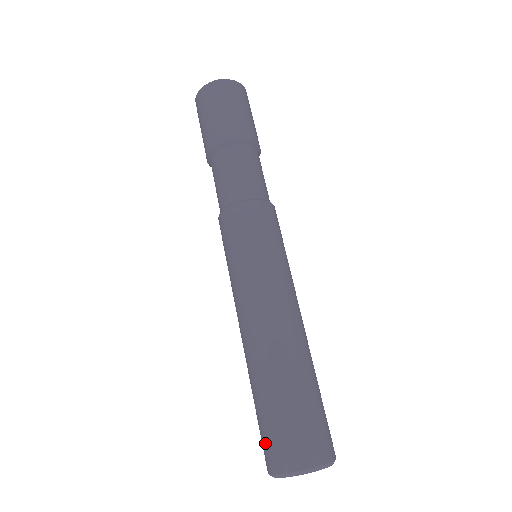
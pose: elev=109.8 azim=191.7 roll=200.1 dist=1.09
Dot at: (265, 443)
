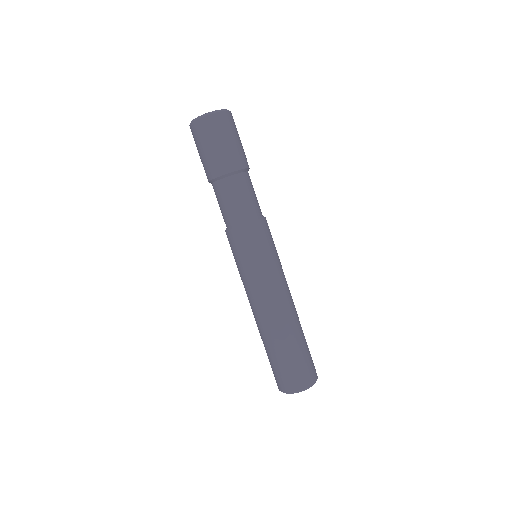
Dot at: occluded
